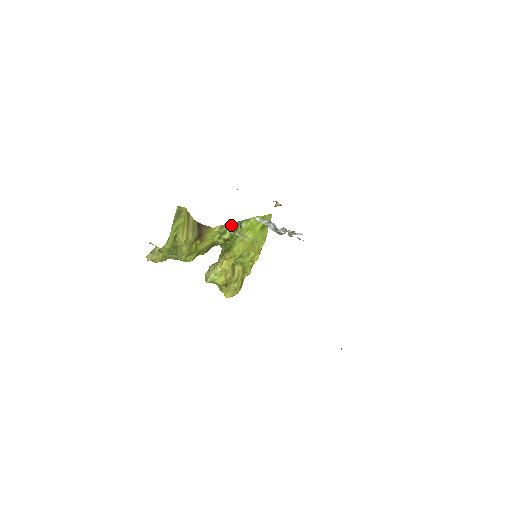
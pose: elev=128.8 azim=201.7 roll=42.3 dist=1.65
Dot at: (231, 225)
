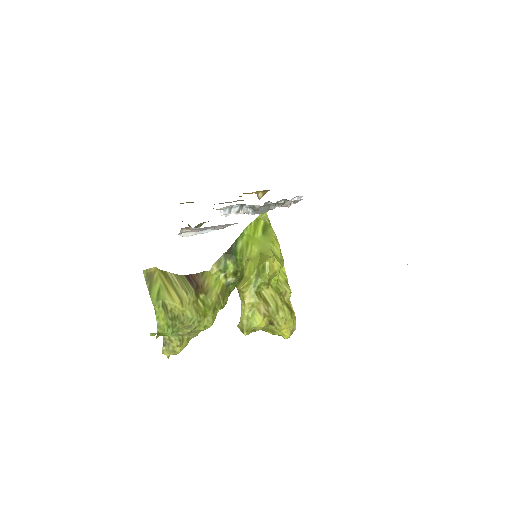
Dot at: (227, 253)
